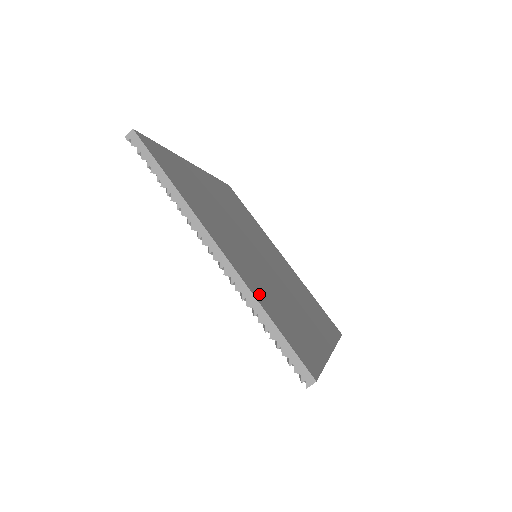
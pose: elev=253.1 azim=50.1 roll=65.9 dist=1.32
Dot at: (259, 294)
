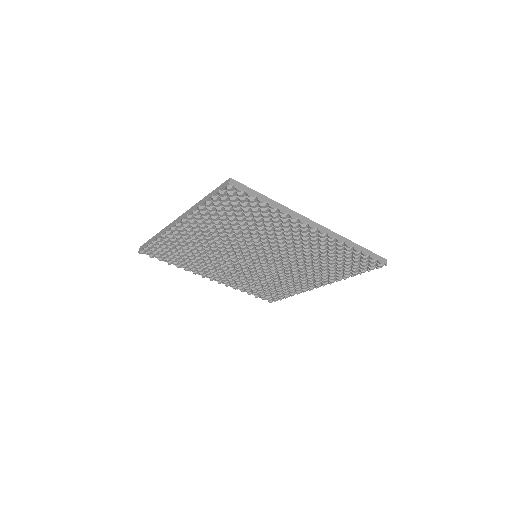
Dot at: occluded
